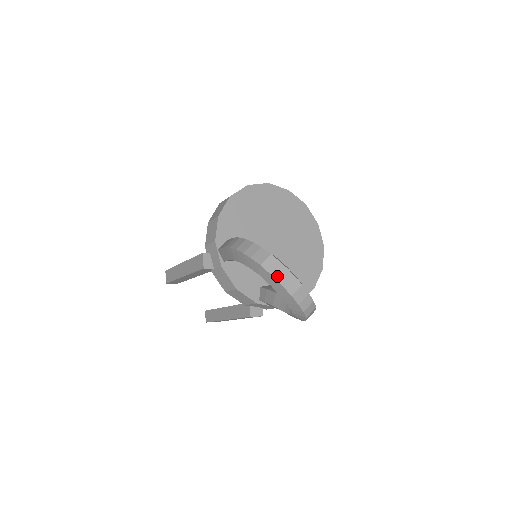
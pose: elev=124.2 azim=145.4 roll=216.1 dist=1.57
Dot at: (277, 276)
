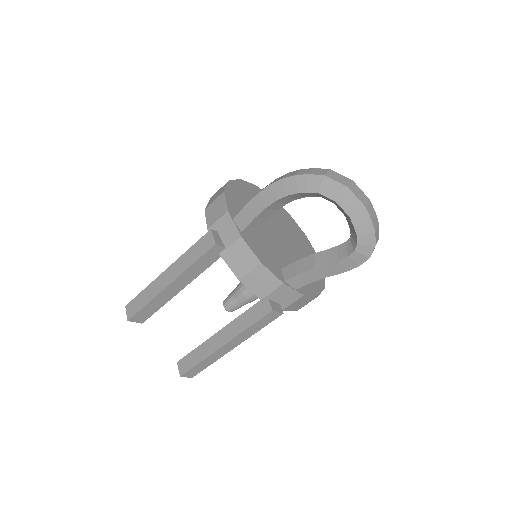
Dot at: (346, 184)
